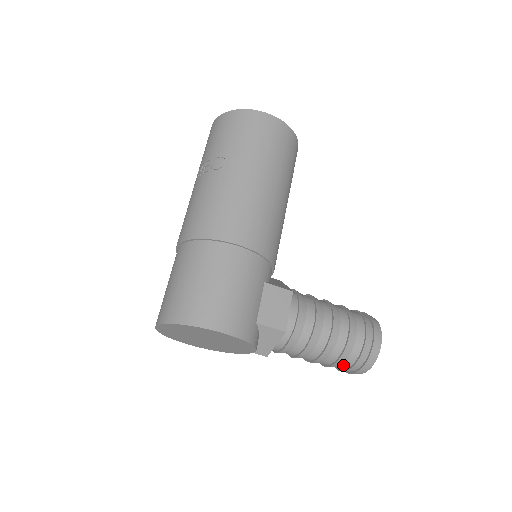
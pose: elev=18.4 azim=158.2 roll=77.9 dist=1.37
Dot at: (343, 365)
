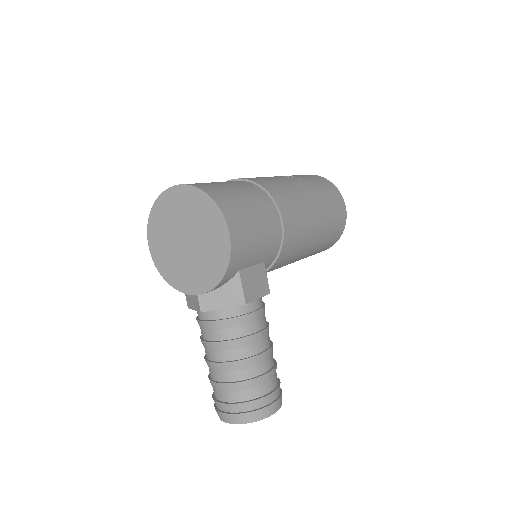
Dot at: (234, 394)
